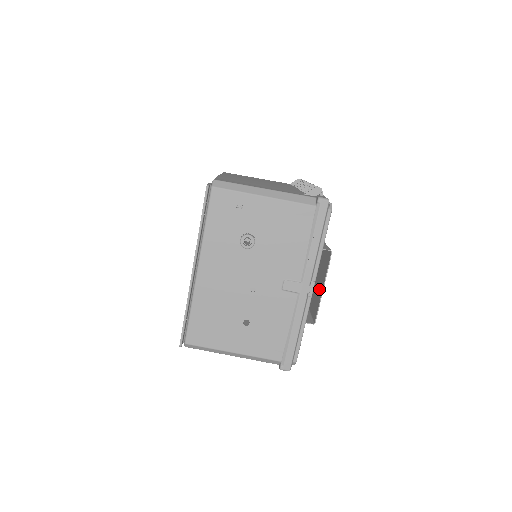
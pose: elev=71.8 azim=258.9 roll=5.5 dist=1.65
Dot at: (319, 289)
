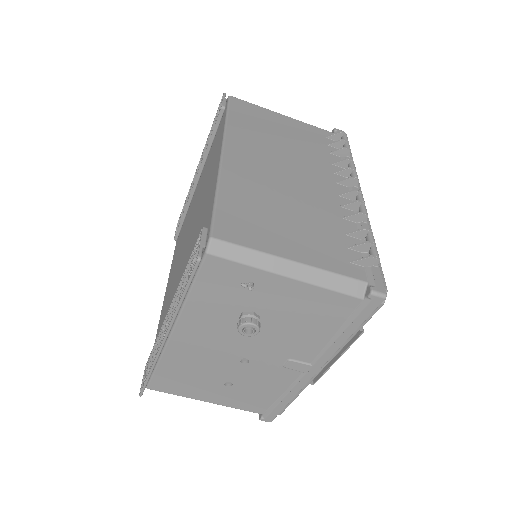
Dot at: occluded
